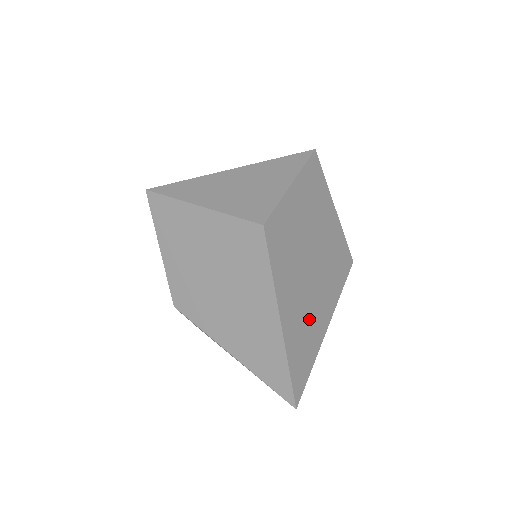
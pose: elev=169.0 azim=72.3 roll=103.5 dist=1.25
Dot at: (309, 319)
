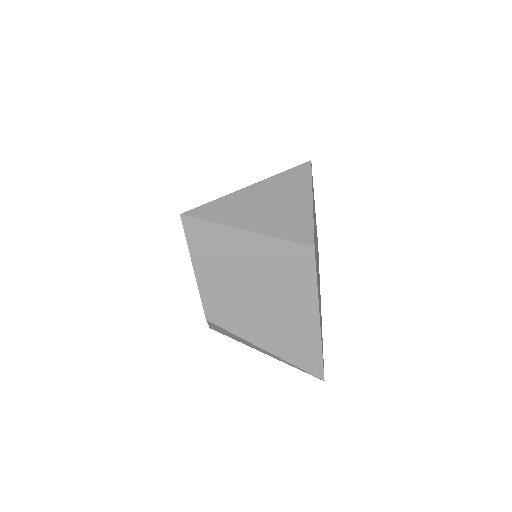
Dot at: (320, 308)
